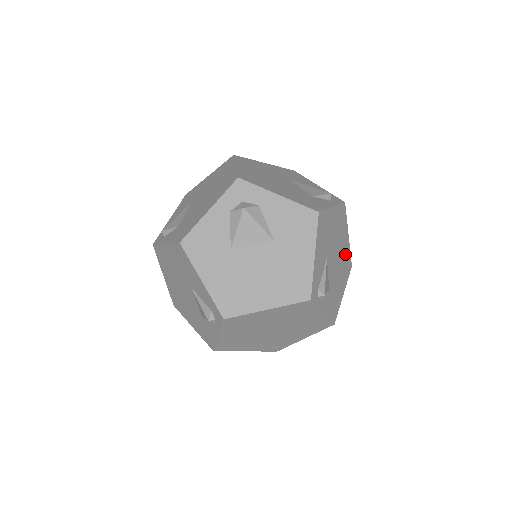
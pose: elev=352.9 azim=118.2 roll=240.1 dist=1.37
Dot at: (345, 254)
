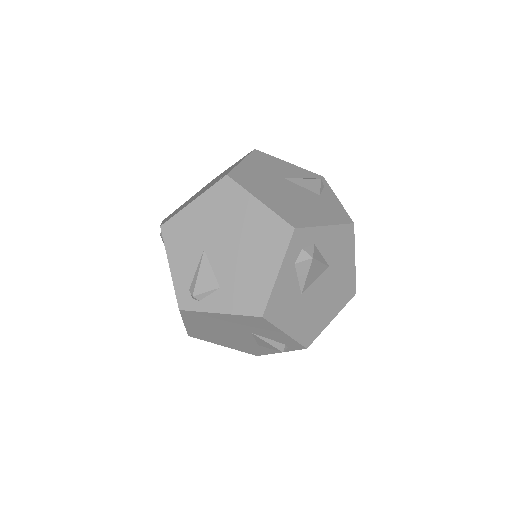
Dot at: occluded
